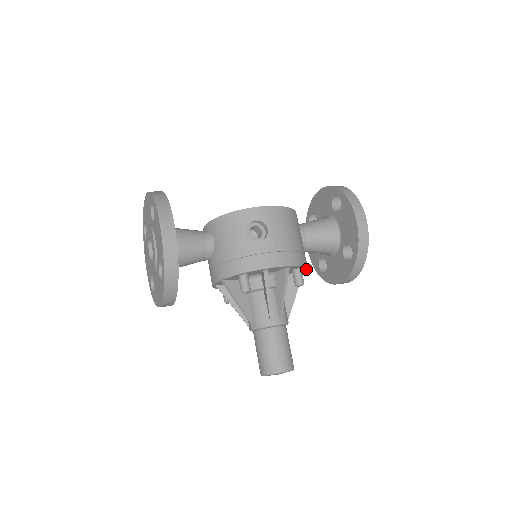
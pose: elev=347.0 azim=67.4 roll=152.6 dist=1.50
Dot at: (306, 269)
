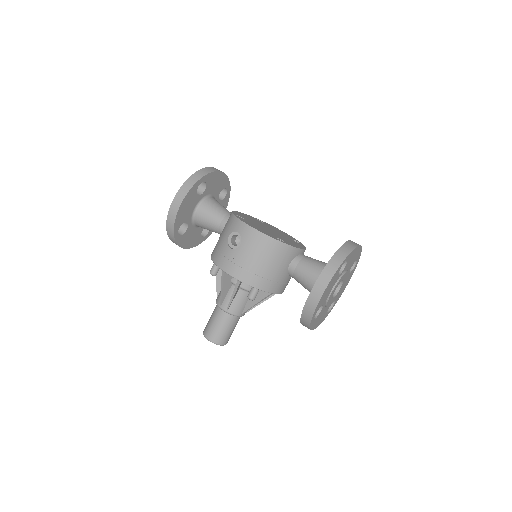
Dot at: (269, 292)
